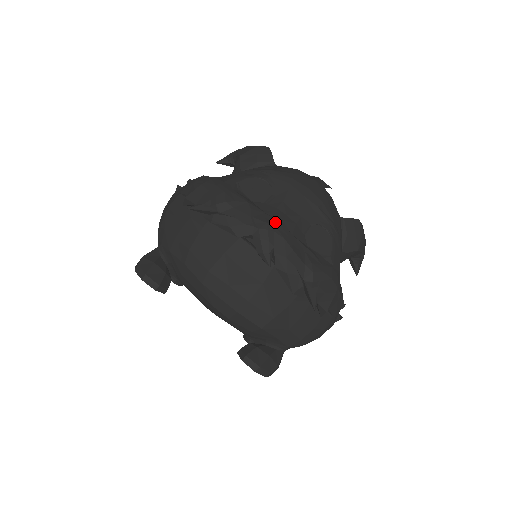
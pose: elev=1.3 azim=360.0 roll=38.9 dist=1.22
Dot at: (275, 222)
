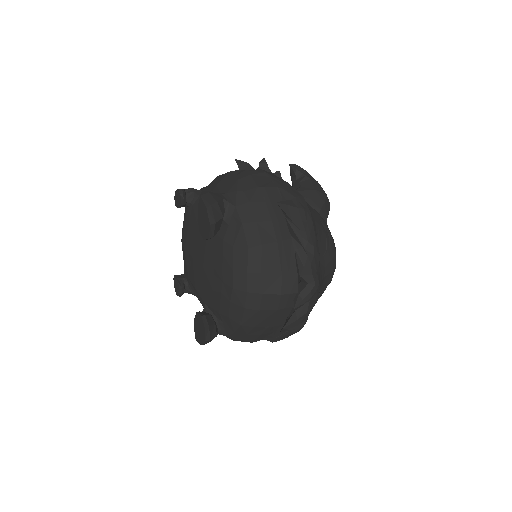
Dot at: (320, 285)
